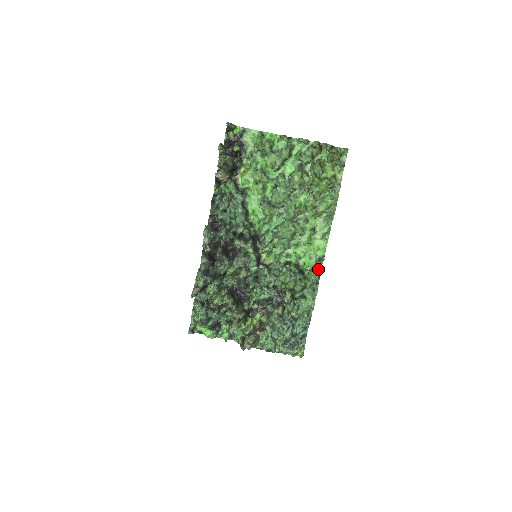
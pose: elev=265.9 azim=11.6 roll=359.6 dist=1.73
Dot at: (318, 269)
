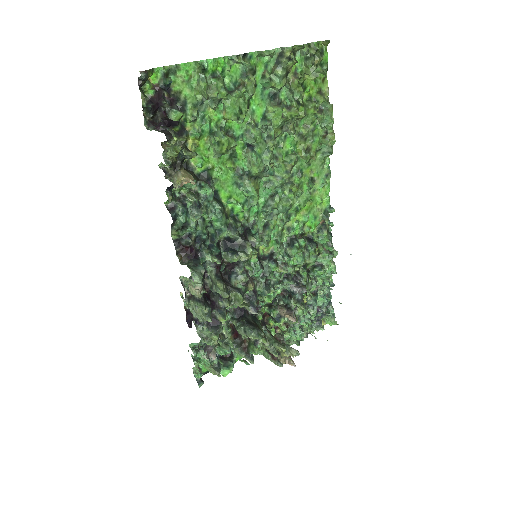
Dot at: occluded
